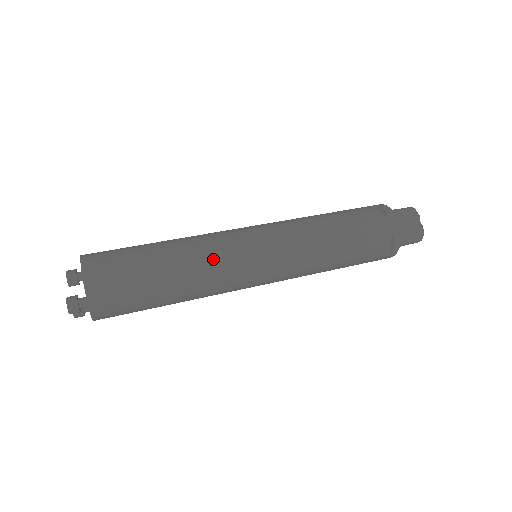
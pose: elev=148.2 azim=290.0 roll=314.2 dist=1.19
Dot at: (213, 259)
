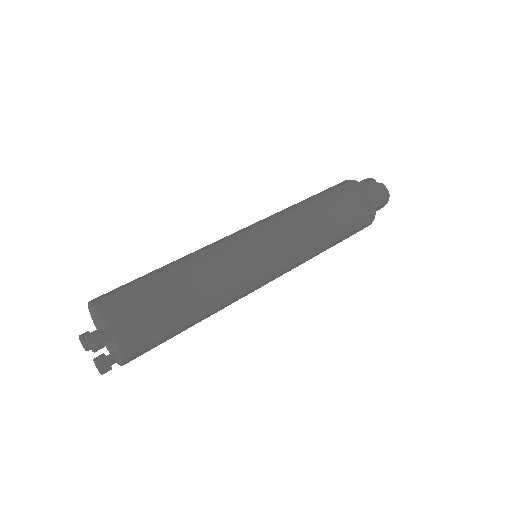
Dot at: (215, 253)
